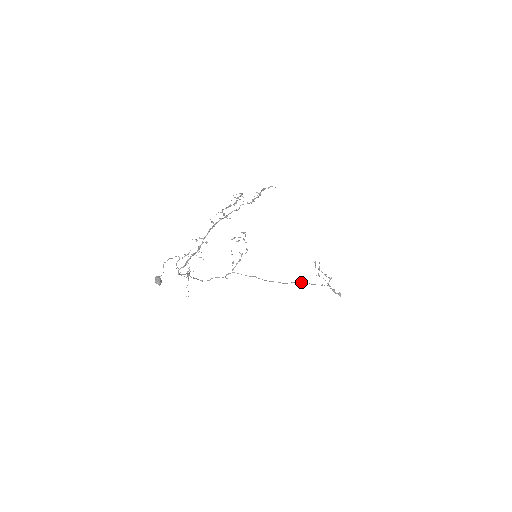
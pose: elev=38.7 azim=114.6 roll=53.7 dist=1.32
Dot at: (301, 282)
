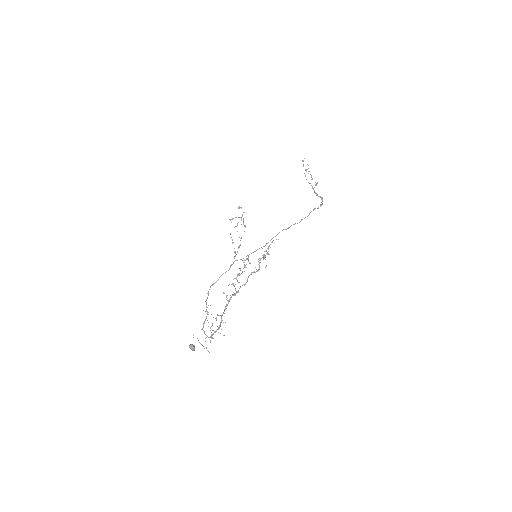
Dot at: (290, 226)
